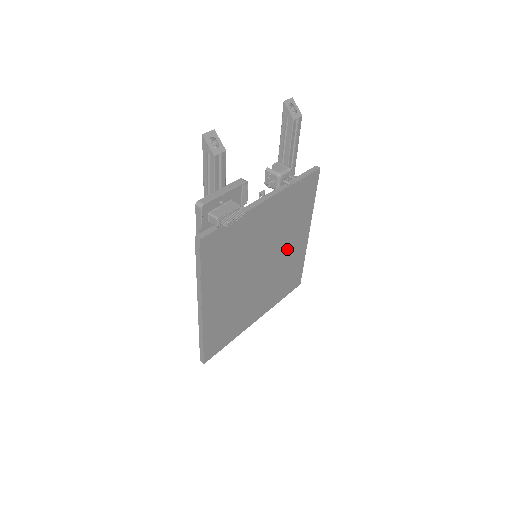
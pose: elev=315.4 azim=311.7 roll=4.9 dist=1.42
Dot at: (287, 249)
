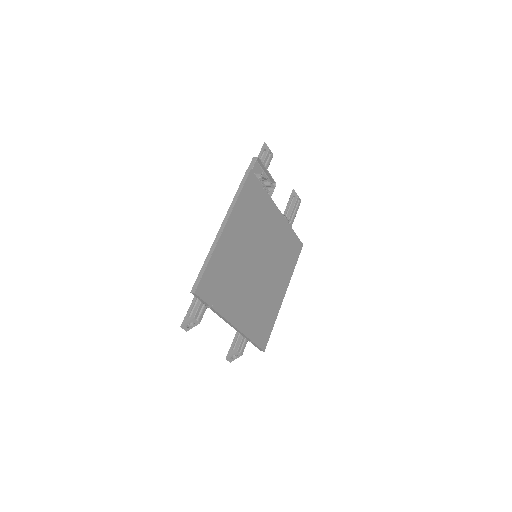
Dot at: (272, 282)
